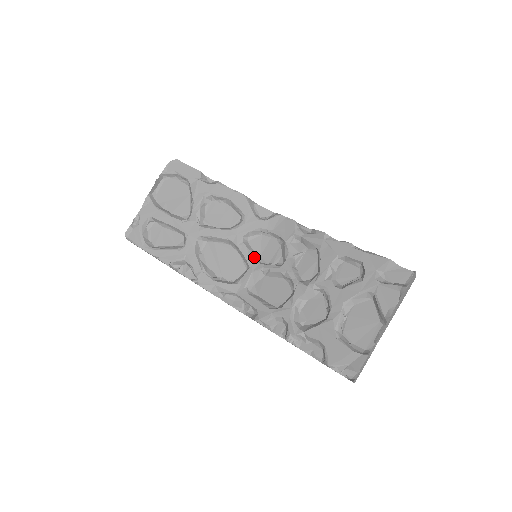
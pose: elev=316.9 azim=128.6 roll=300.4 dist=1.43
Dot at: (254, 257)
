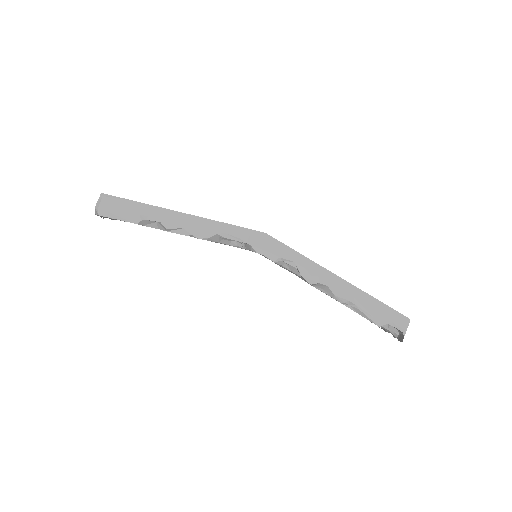
Dot at: occluded
